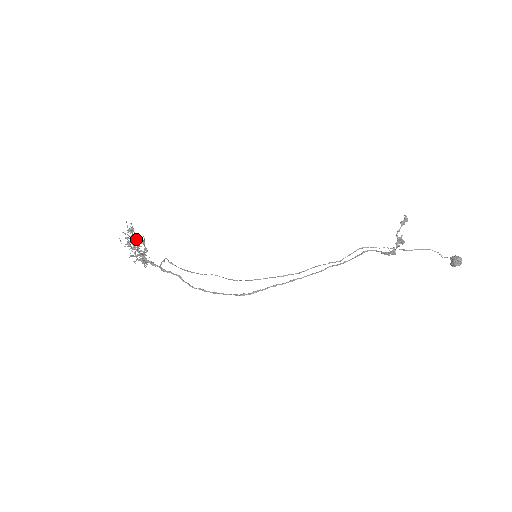
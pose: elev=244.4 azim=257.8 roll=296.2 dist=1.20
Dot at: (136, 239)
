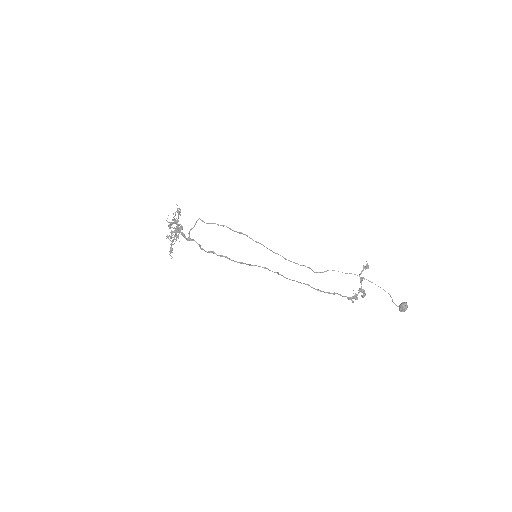
Dot at: occluded
